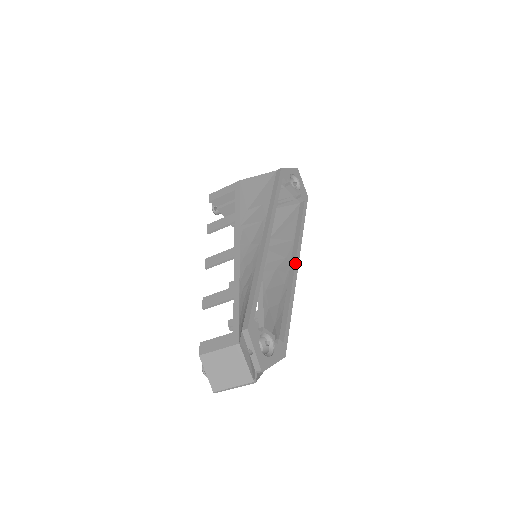
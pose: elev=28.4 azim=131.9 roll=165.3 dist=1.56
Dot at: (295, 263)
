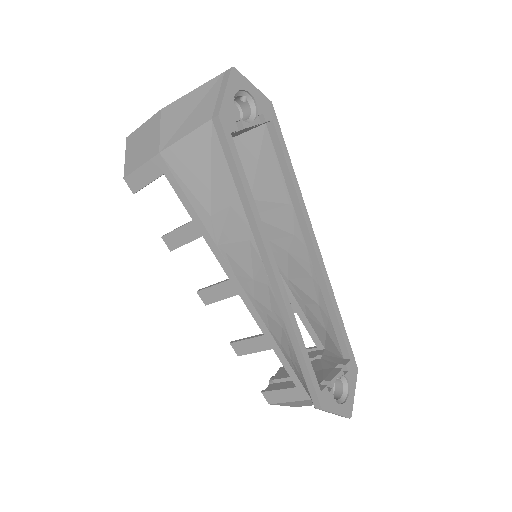
Dot at: (314, 249)
